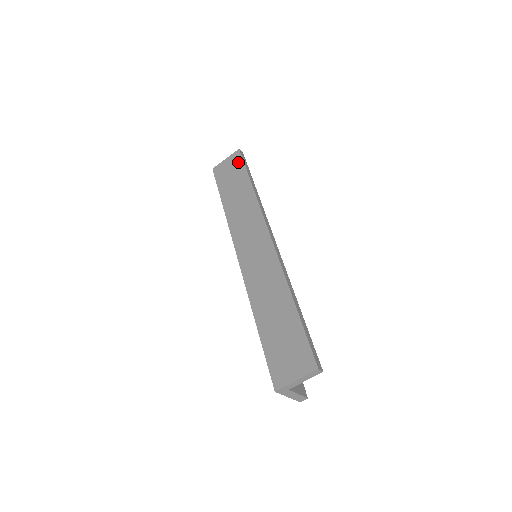
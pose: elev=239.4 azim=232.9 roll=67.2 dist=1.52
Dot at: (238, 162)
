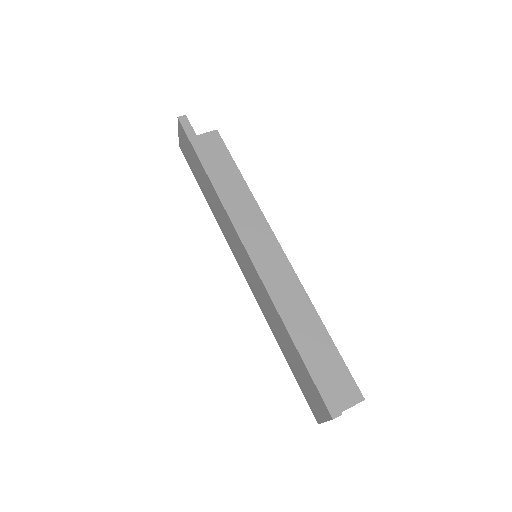
Dot at: (185, 139)
